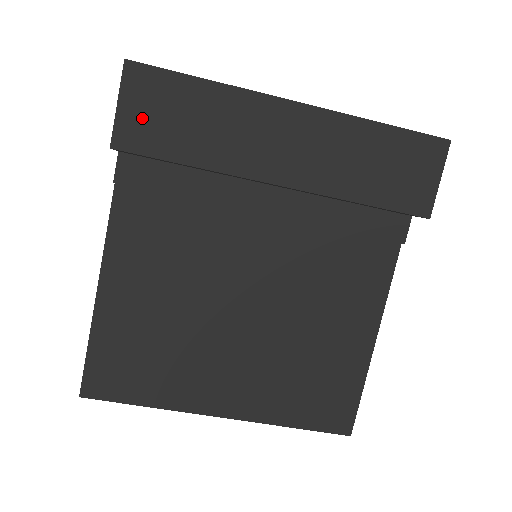
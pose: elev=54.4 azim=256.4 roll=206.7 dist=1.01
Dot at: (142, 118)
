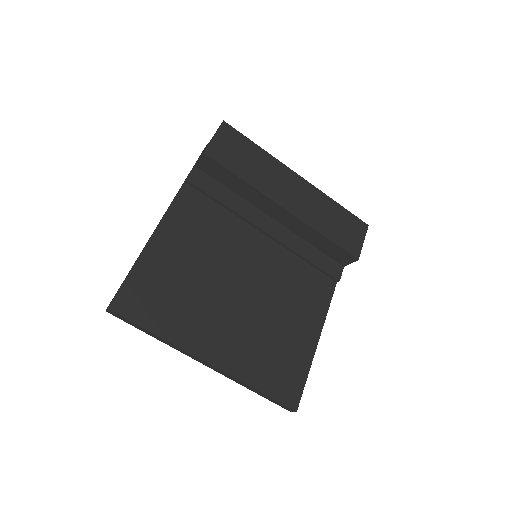
Dot at: (225, 148)
